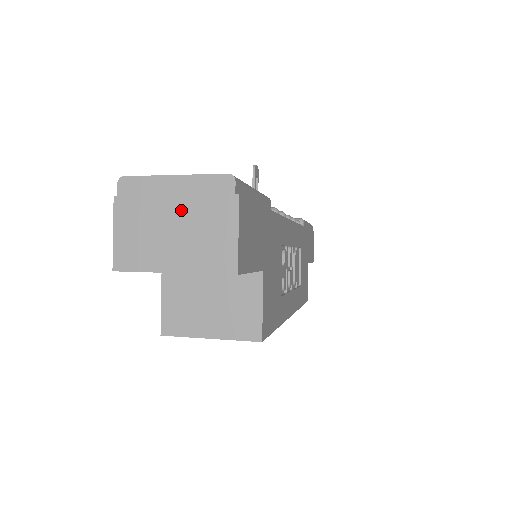
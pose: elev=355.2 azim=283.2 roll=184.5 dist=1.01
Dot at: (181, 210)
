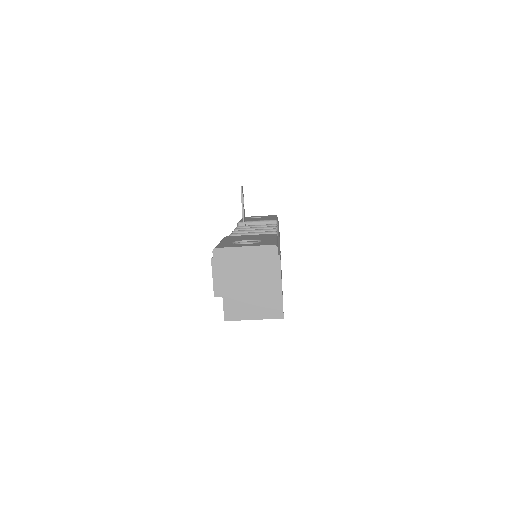
Dot at: (250, 264)
